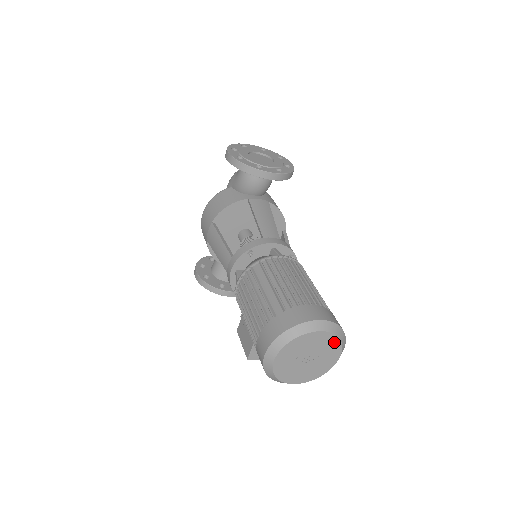
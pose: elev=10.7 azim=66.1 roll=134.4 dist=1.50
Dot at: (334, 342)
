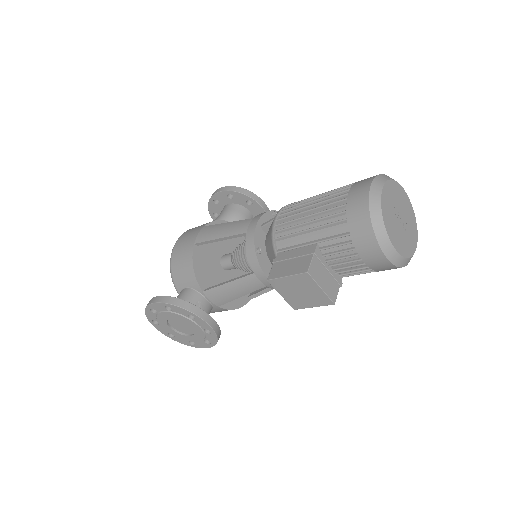
Dot at: (413, 217)
